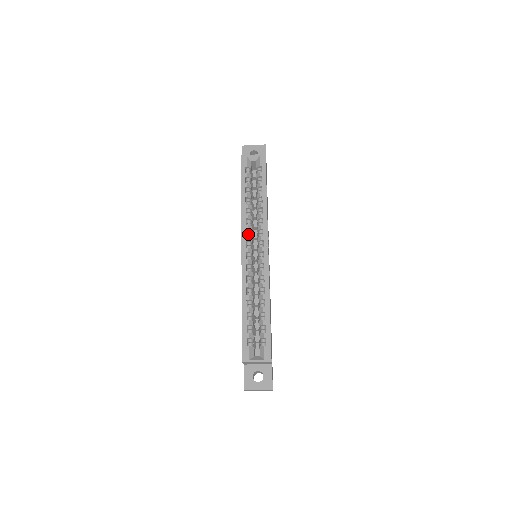
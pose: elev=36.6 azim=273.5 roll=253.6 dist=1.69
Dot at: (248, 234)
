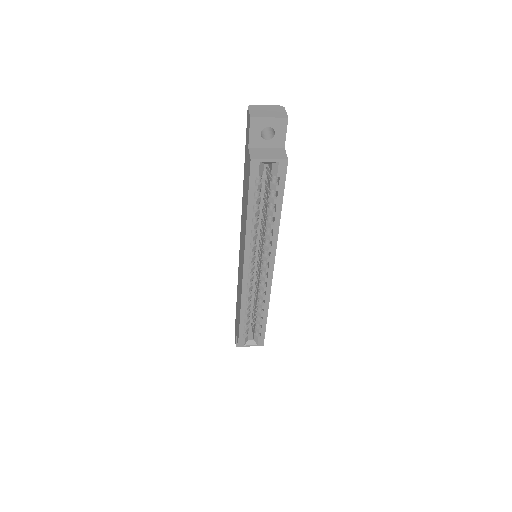
Dot at: (251, 253)
